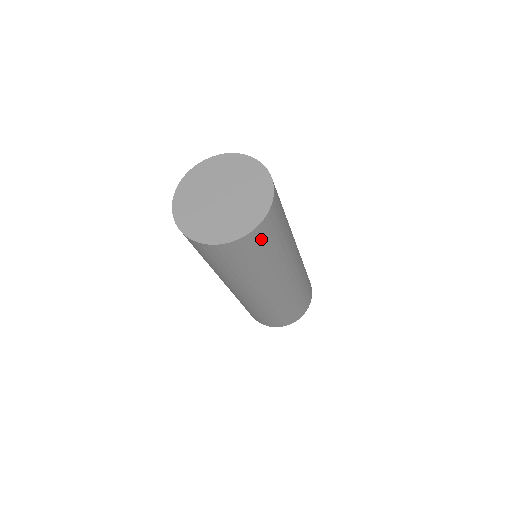
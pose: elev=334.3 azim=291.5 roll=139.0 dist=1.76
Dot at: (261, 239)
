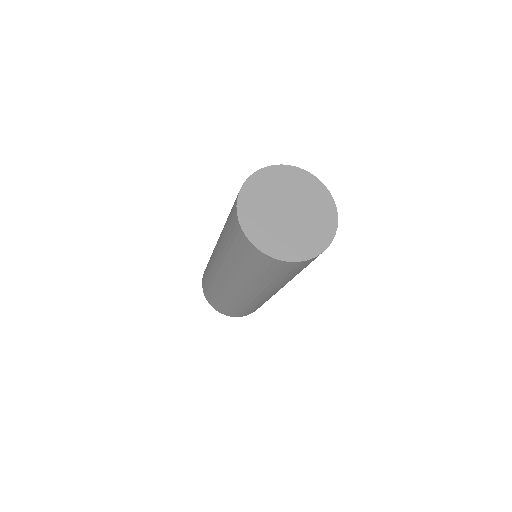
Dot at: (281, 268)
